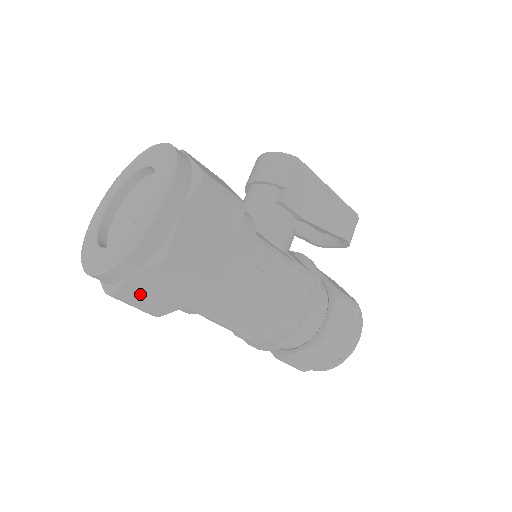
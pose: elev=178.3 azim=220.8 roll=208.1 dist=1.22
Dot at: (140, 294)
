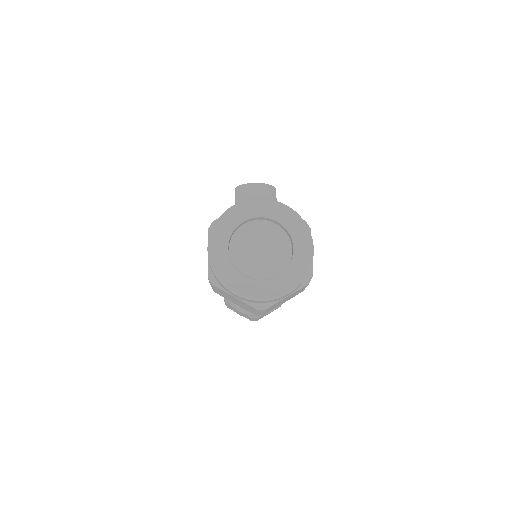
Dot at: (277, 304)
